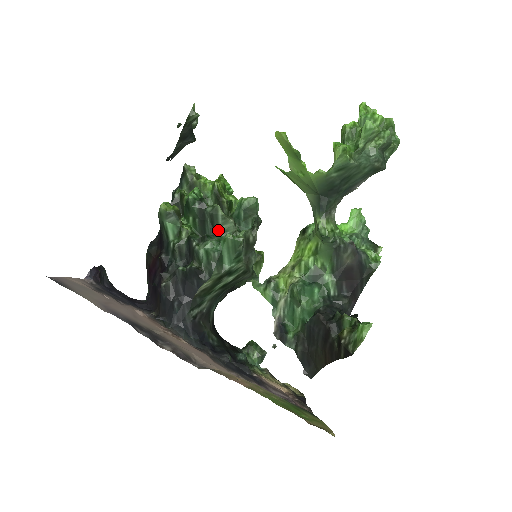
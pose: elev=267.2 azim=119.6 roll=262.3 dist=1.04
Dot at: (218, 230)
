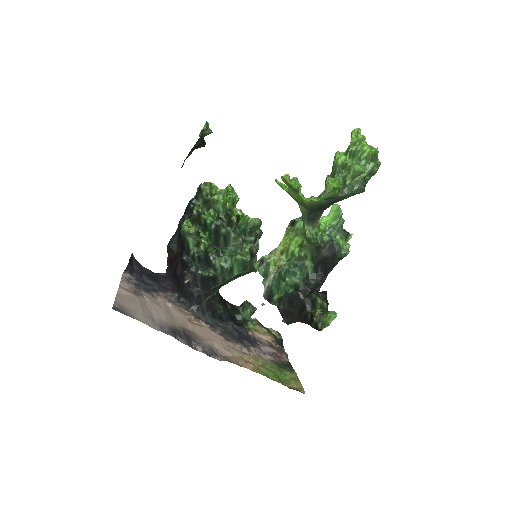
Dot at: (229, 244)
